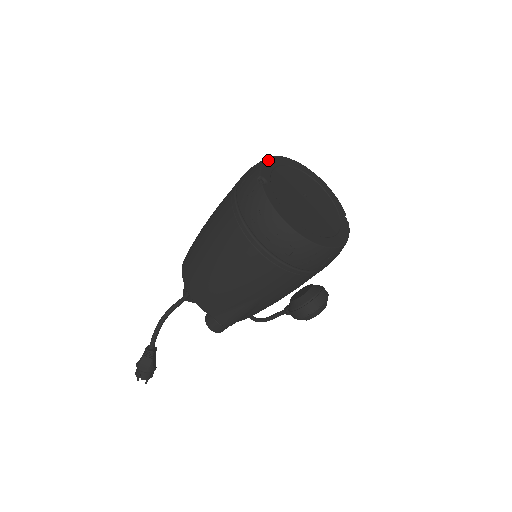
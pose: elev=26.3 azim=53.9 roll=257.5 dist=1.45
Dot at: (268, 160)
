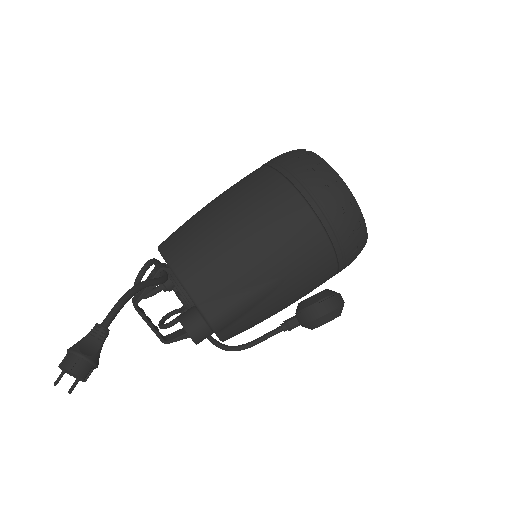
Dot at: occluded
